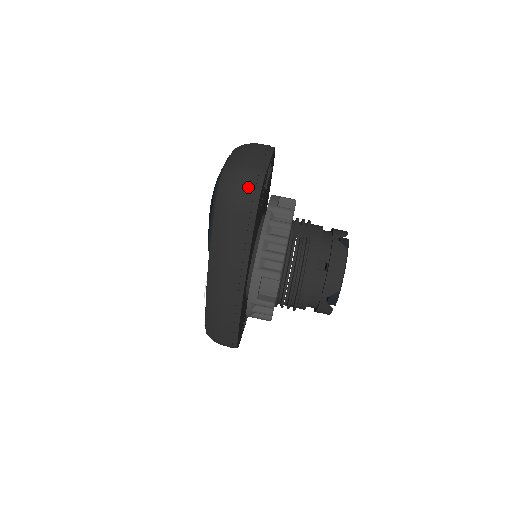
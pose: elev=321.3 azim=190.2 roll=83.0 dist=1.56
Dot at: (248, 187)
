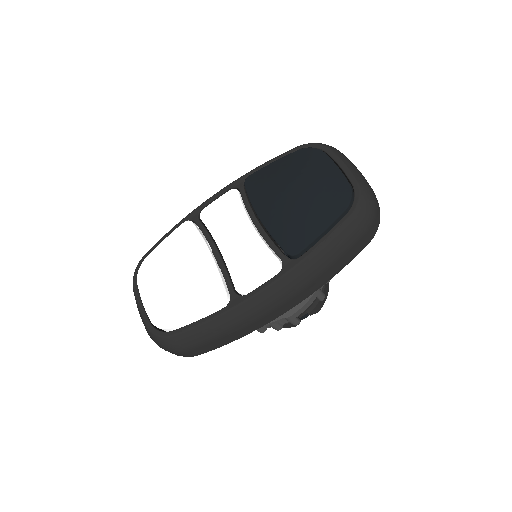
Dot at: (378, 214)
